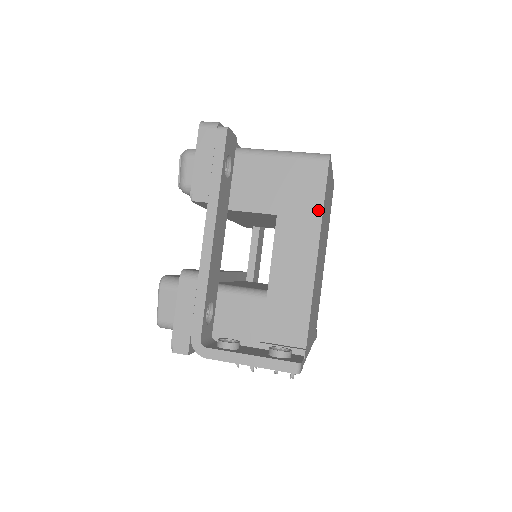
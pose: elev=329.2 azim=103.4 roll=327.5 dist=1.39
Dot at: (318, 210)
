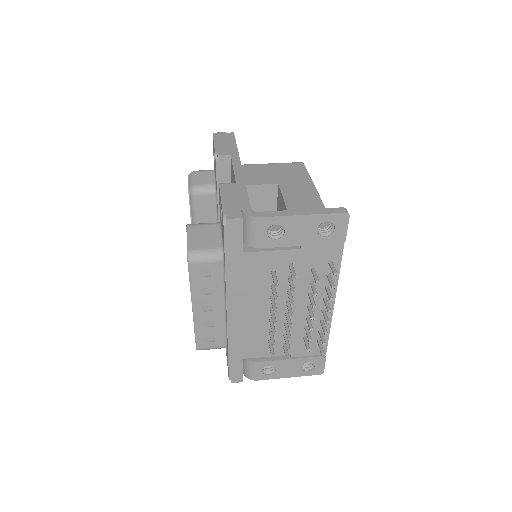
Dot at: (308, 179)
